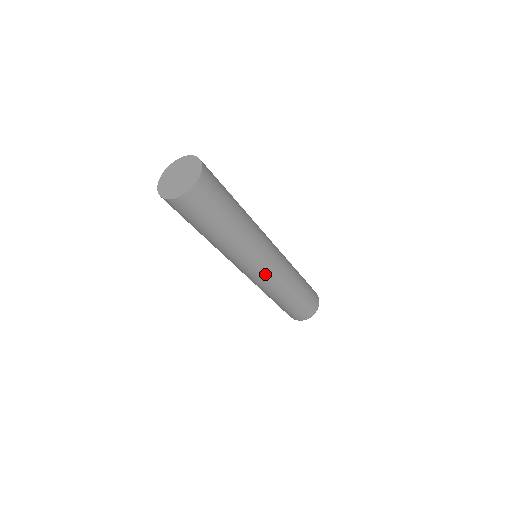
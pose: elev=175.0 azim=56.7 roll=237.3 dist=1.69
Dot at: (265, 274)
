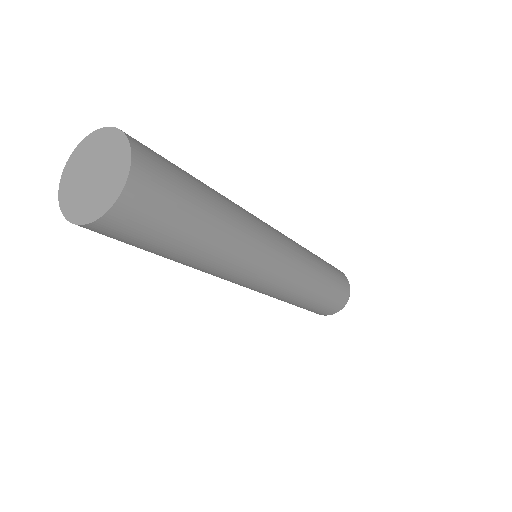
Dot at: (271, 286)
